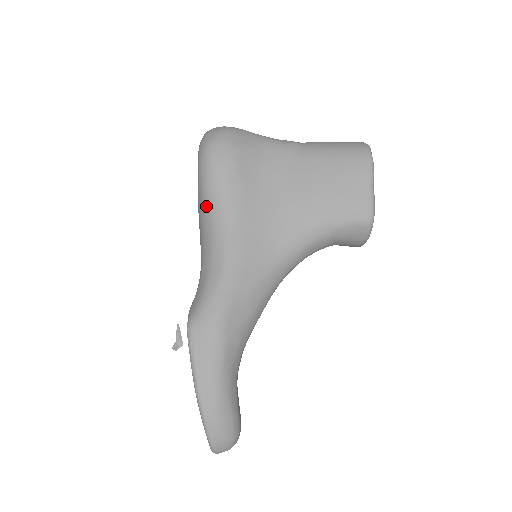
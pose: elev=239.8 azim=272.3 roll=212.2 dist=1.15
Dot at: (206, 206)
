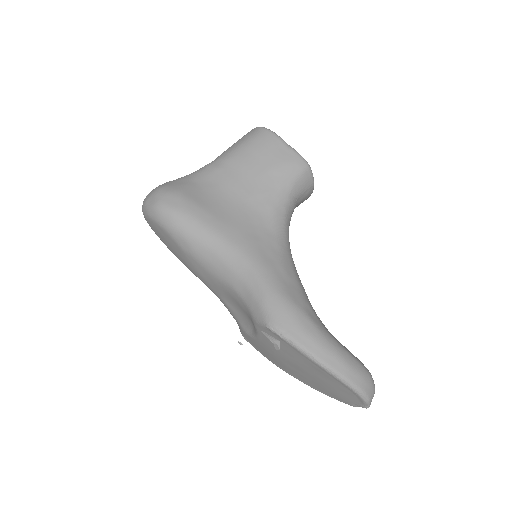
Dot at: (196, 245)
